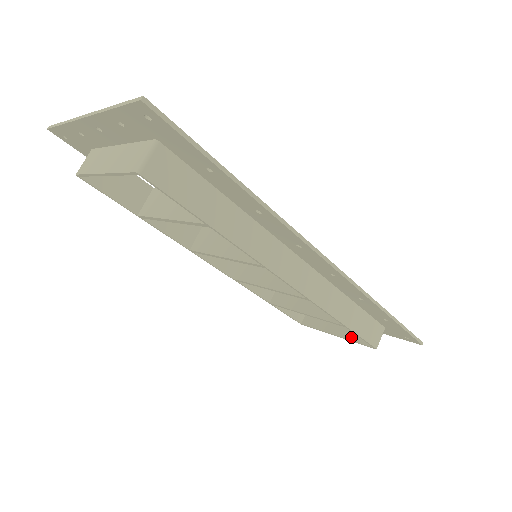
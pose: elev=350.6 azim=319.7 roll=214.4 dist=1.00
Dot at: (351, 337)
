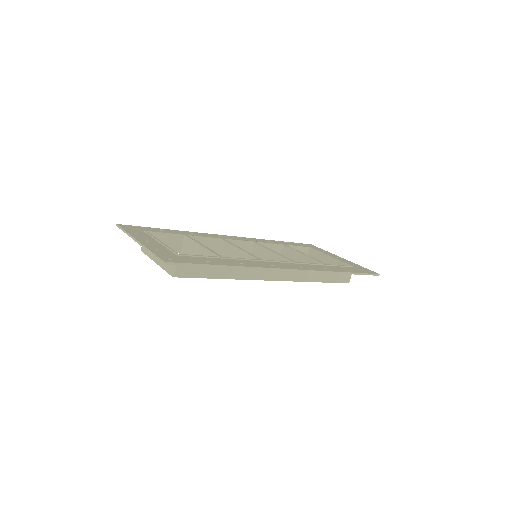
Dot at: occluded
